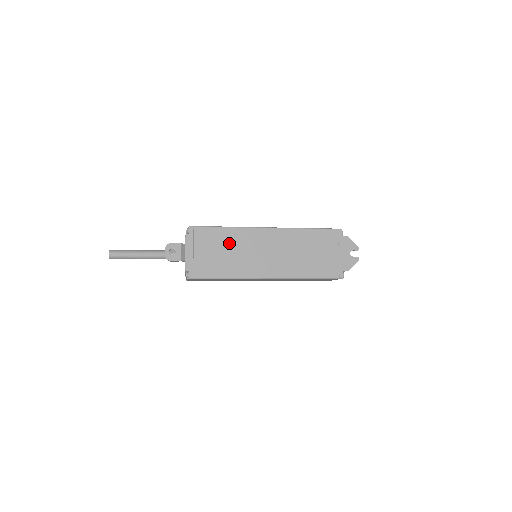
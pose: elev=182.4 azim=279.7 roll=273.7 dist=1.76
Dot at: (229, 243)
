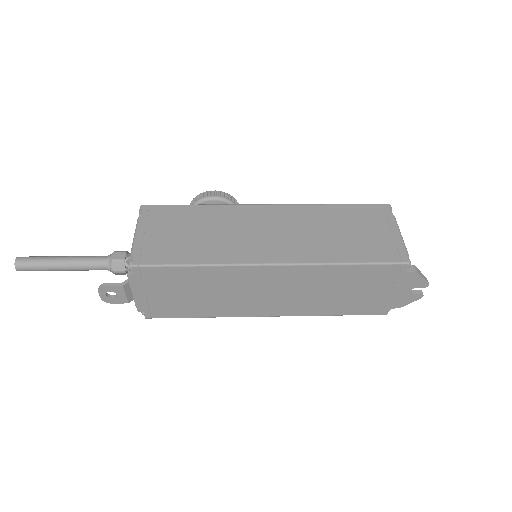
Dot at: (203, 284)
